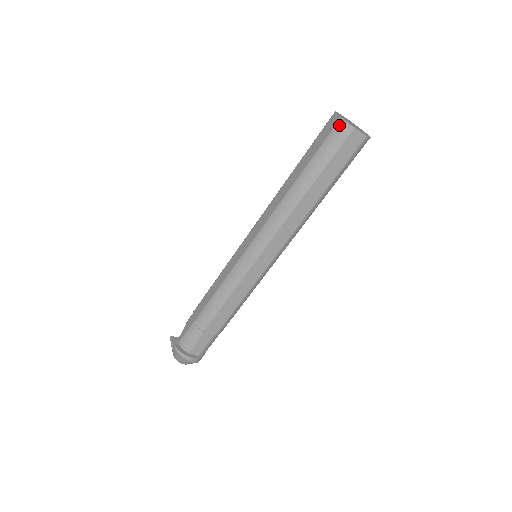
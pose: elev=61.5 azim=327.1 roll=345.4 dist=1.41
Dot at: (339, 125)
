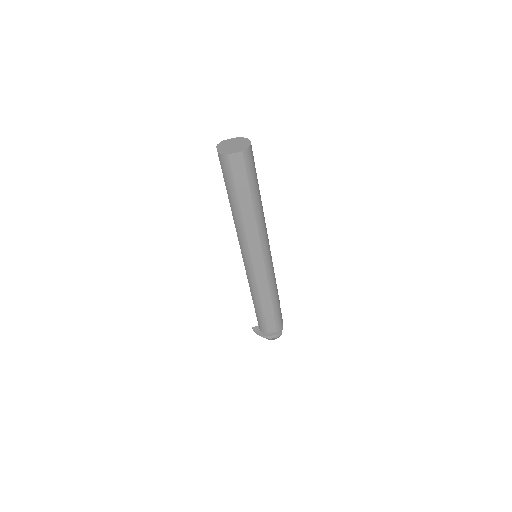
Dot at: (220, 158)
